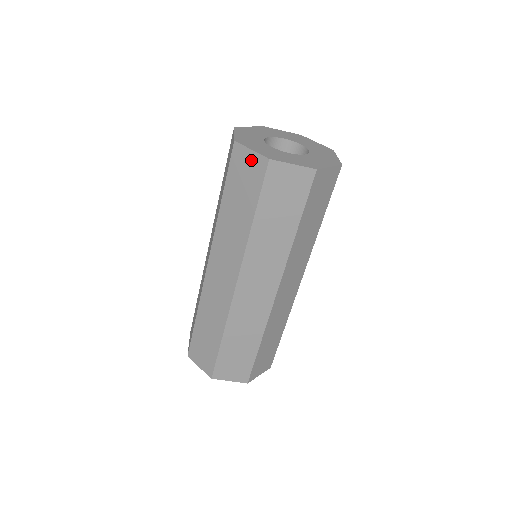
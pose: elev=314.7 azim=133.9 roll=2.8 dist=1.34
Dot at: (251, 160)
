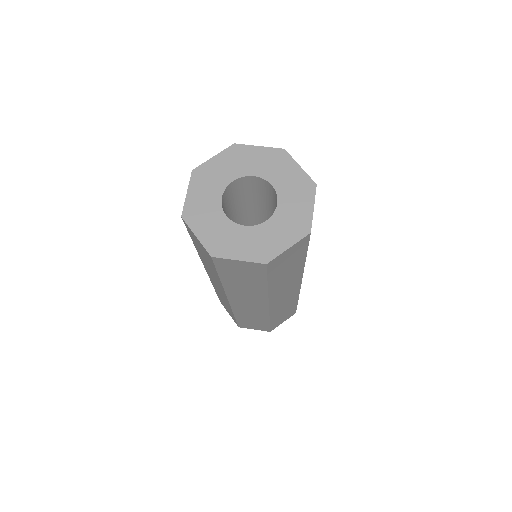
Dot at: occluded
